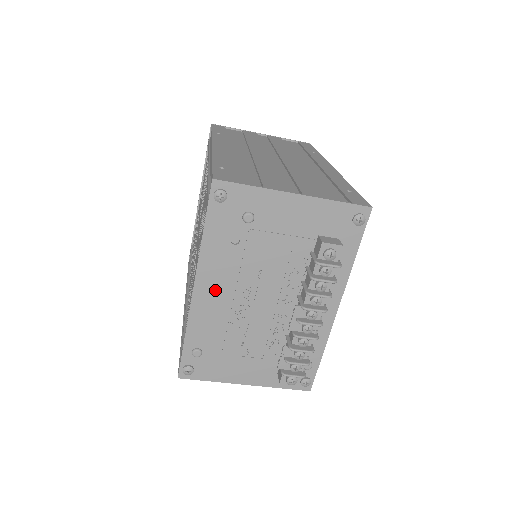
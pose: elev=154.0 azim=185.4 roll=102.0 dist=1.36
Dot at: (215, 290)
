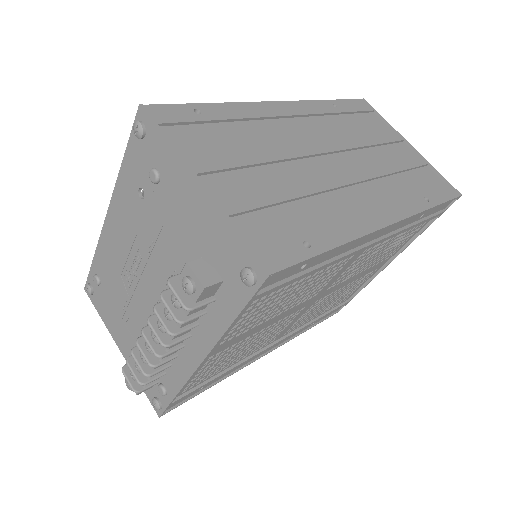
Dot at: (119, 232)
